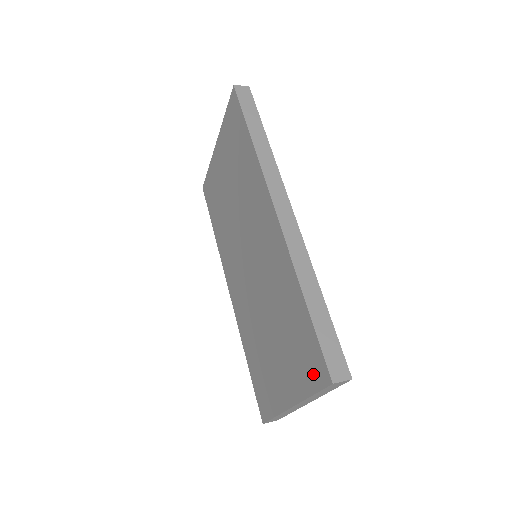
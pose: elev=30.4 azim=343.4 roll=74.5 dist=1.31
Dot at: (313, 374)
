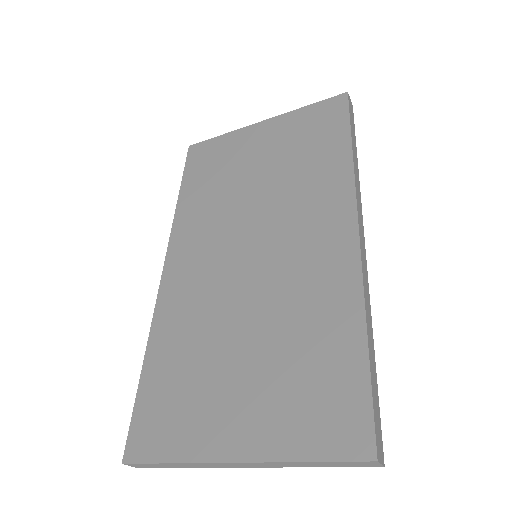
Dot at: (331, 434)
